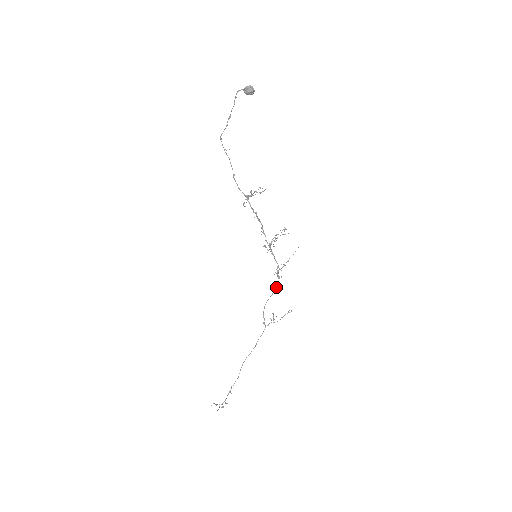
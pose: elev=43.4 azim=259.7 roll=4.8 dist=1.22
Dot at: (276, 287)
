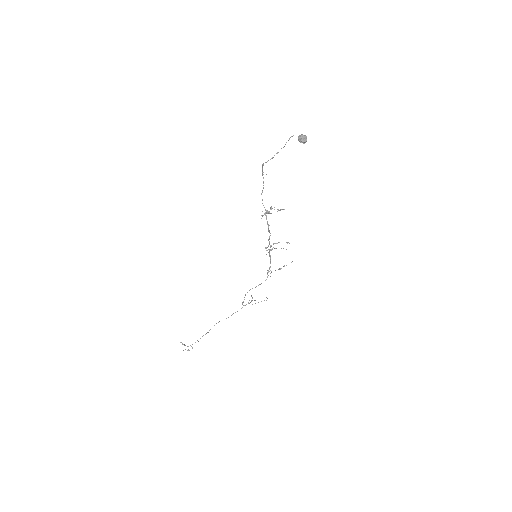
Dot at: occluded
